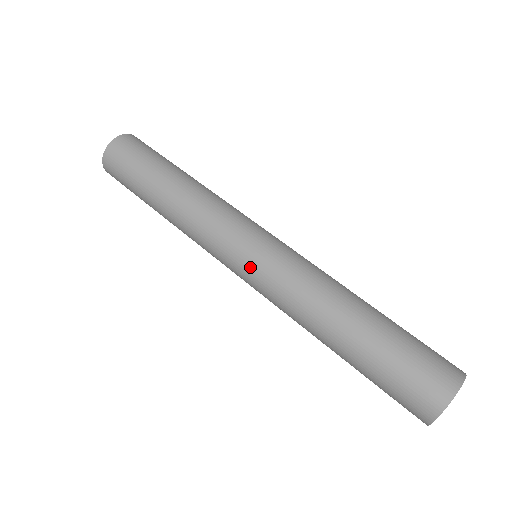
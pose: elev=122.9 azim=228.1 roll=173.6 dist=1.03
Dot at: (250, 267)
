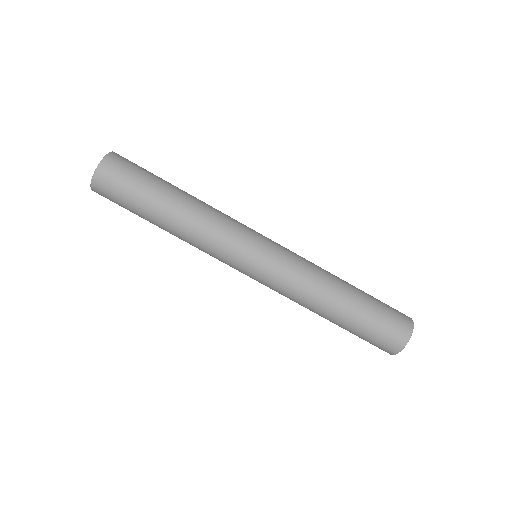
Dot at: (257, 276)
